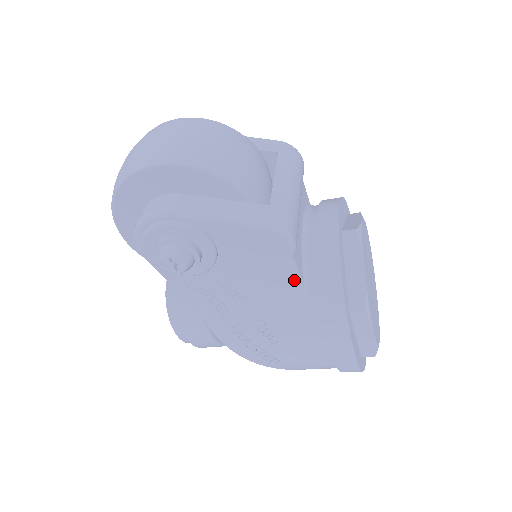
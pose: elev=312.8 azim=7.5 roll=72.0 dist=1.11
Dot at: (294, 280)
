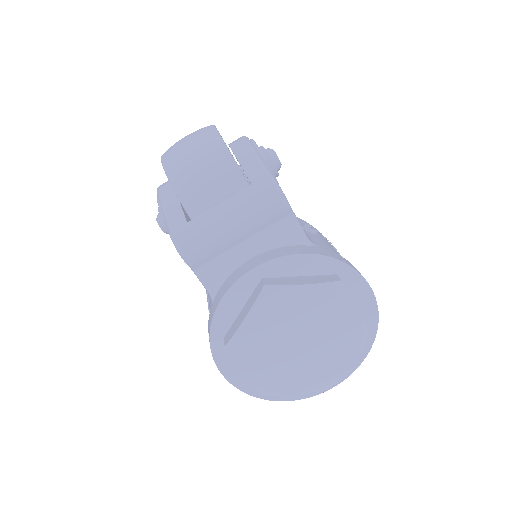
Dot at: occluded
